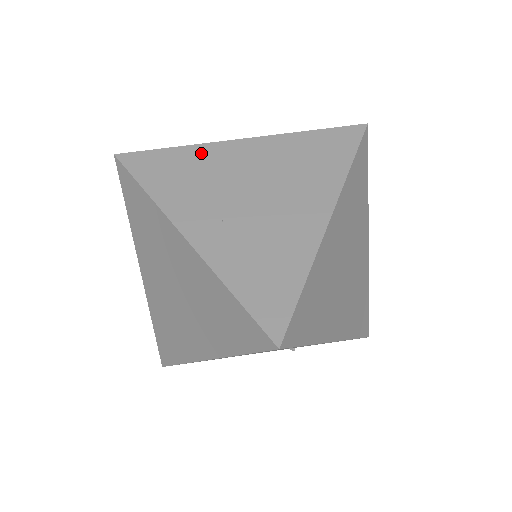
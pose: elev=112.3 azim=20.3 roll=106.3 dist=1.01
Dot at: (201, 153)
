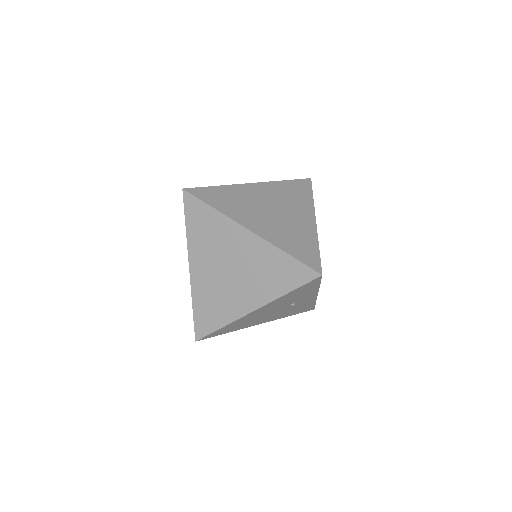
Dot at: (234, 189)
